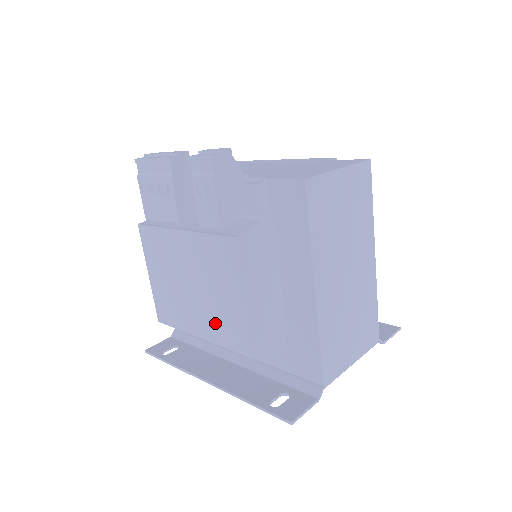
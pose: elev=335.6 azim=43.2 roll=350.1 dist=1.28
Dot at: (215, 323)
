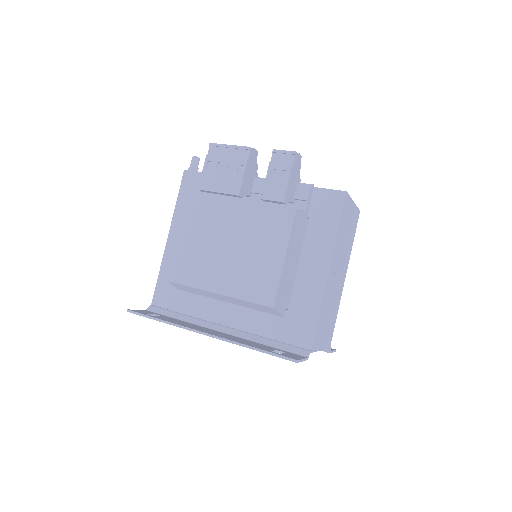
Dot at: (242, 278)
